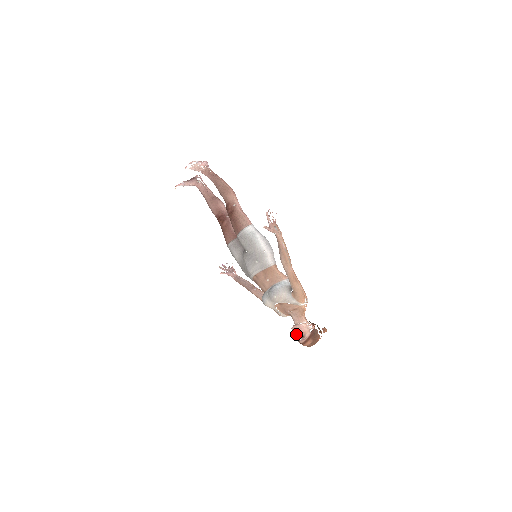
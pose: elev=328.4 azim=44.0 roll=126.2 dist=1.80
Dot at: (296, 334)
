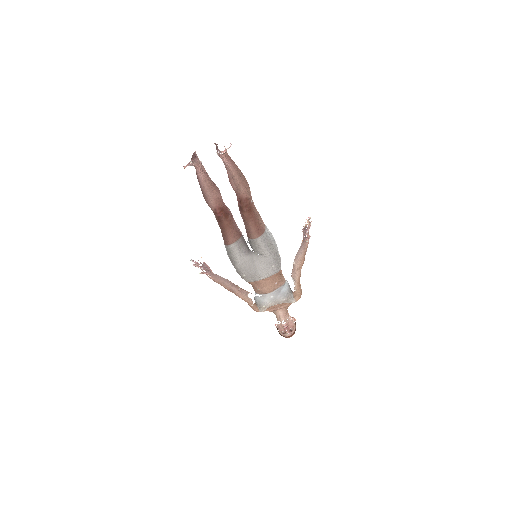
Dot at: (288, 330)
